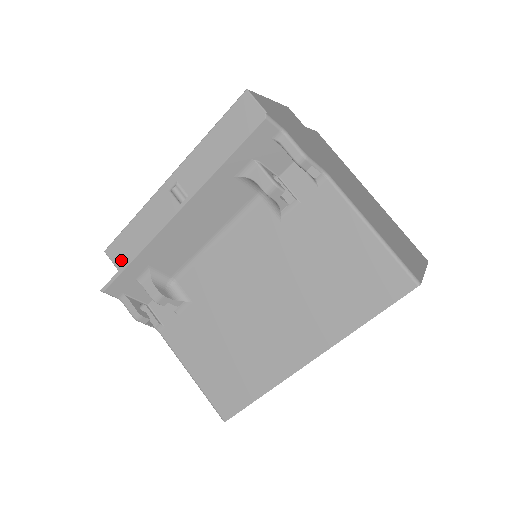
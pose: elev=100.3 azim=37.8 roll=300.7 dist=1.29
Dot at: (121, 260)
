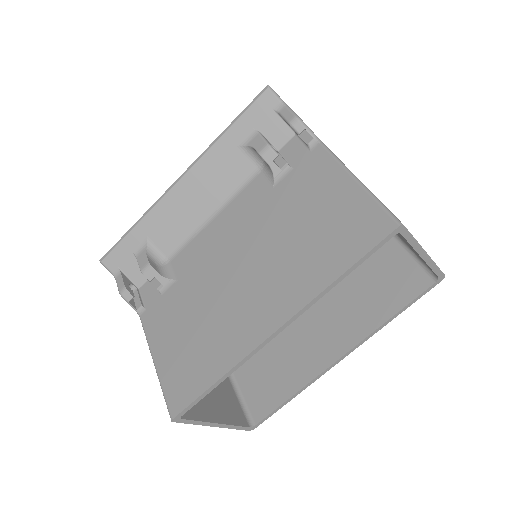
Dot at: occluded
